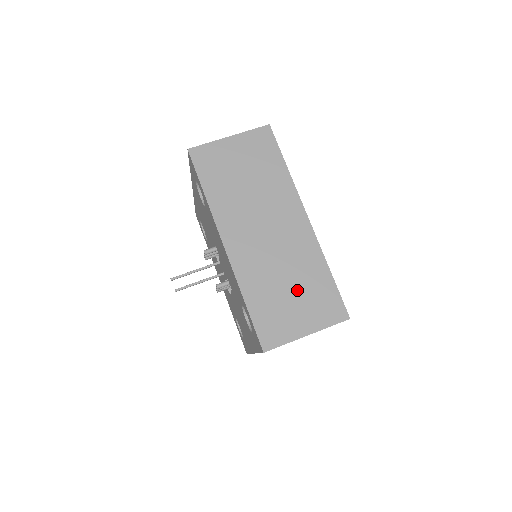
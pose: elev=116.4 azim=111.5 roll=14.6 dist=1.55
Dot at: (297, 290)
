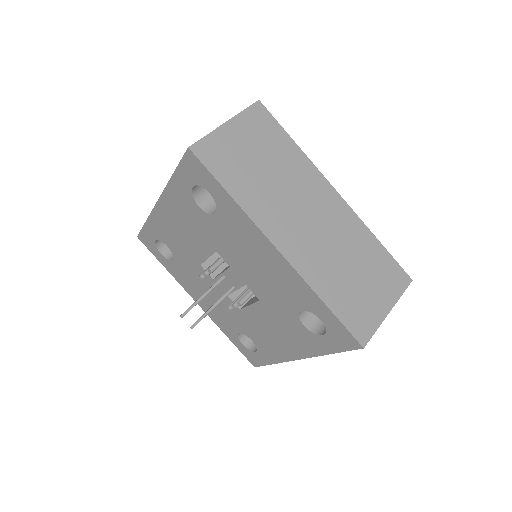
Dot at: (361, 270)
